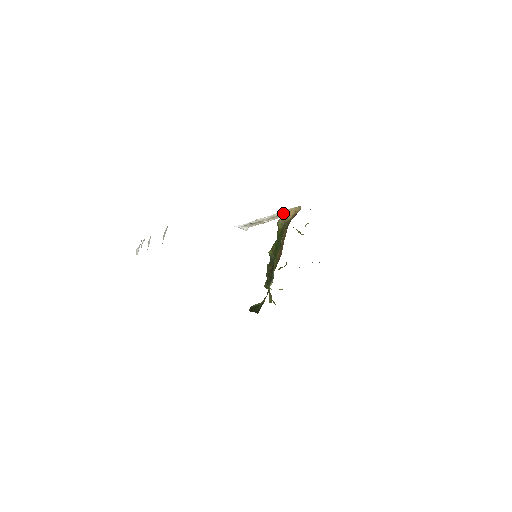
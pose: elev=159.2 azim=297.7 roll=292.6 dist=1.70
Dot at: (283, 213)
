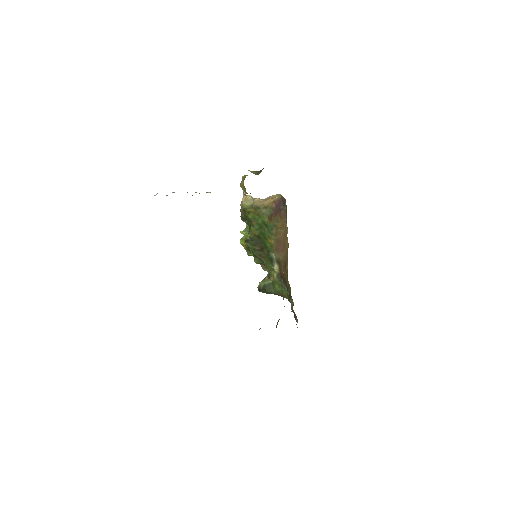
Dot at: (248, 197)
